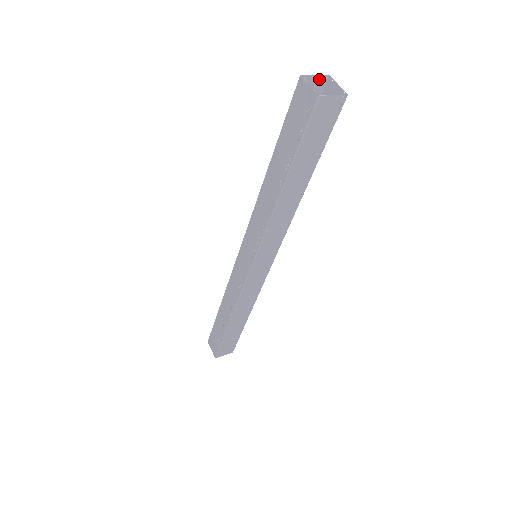
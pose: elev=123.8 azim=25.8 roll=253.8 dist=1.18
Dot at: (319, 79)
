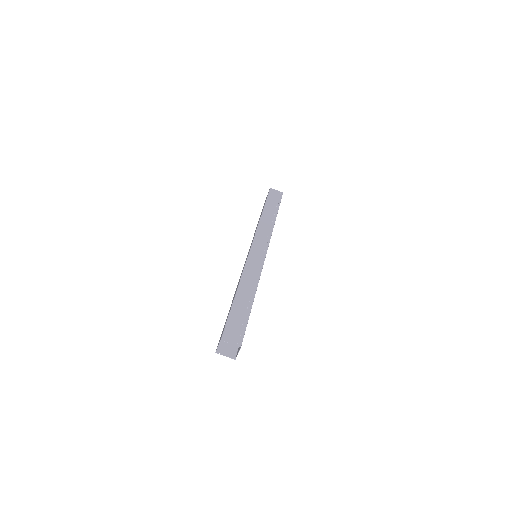
Dot at: (219, 342)
